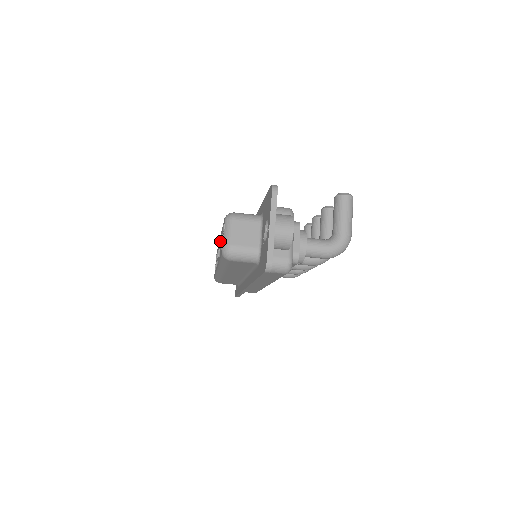
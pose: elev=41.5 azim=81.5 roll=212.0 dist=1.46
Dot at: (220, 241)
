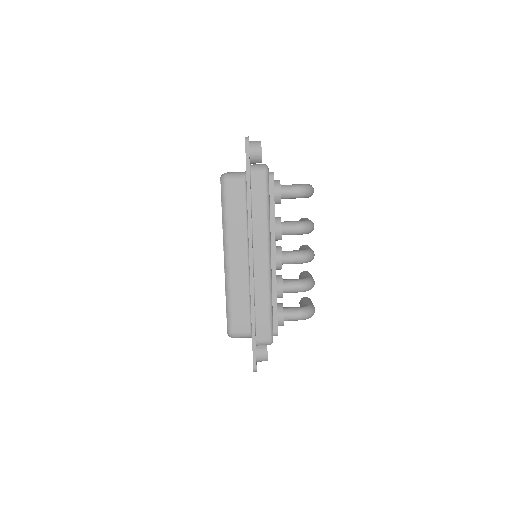
Dot at: occluded
